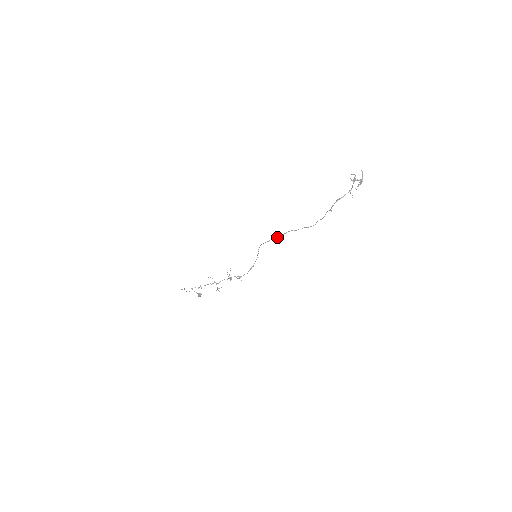
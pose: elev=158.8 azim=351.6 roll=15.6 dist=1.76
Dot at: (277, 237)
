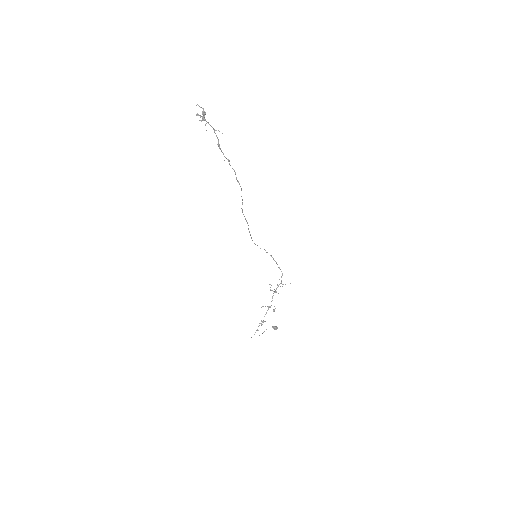
Dot at: occluded
